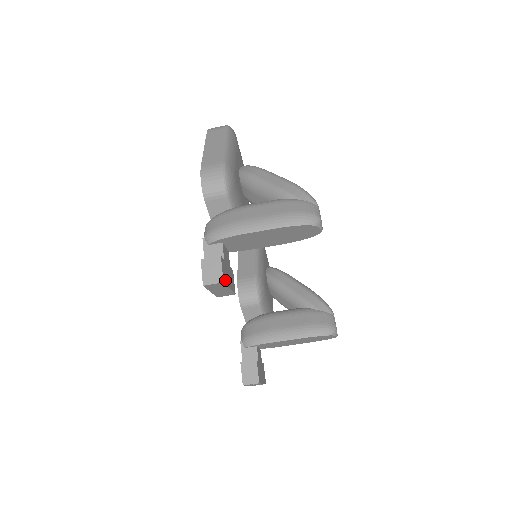
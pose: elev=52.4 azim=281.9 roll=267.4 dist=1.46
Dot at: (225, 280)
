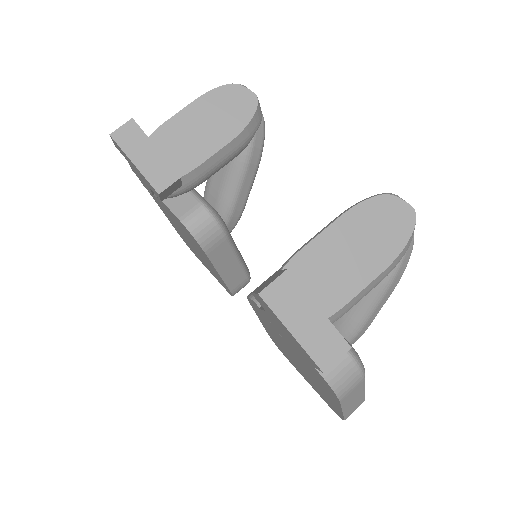
Dot at: (142, 131)
